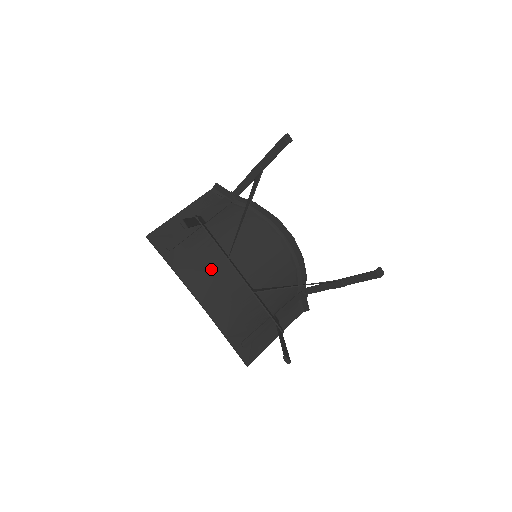
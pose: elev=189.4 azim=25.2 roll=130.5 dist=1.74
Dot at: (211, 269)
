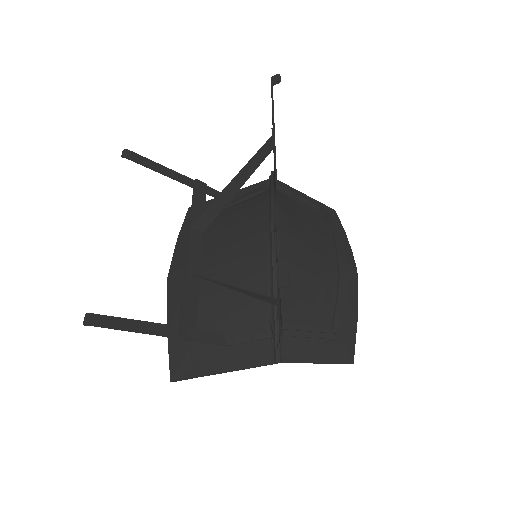
Dot at: occluded
